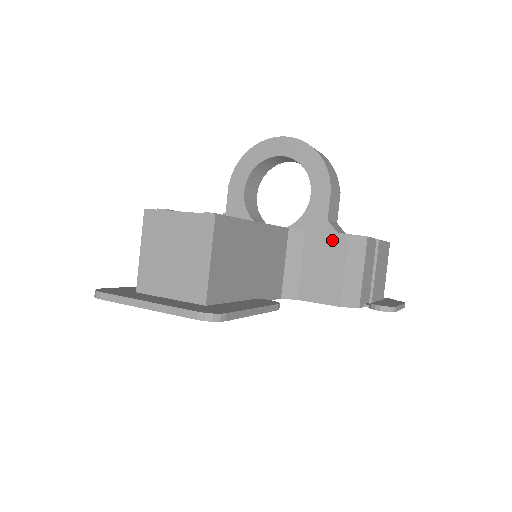
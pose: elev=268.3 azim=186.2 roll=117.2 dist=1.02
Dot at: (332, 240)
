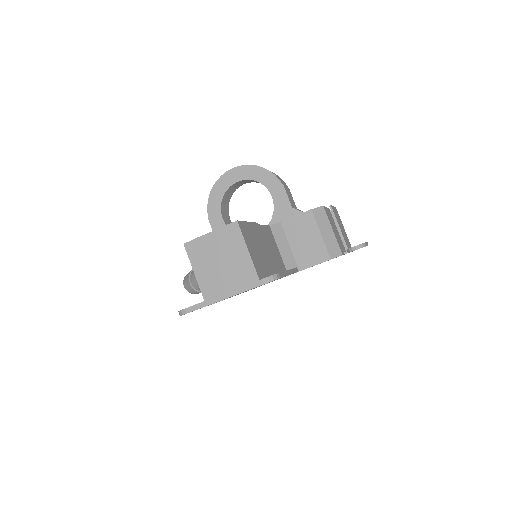
Dot at: (302, 219)
